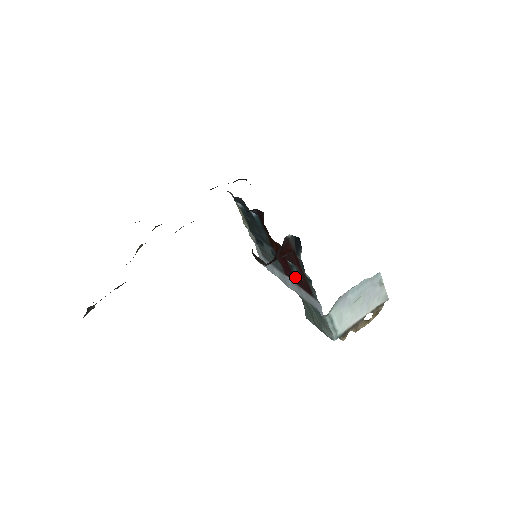
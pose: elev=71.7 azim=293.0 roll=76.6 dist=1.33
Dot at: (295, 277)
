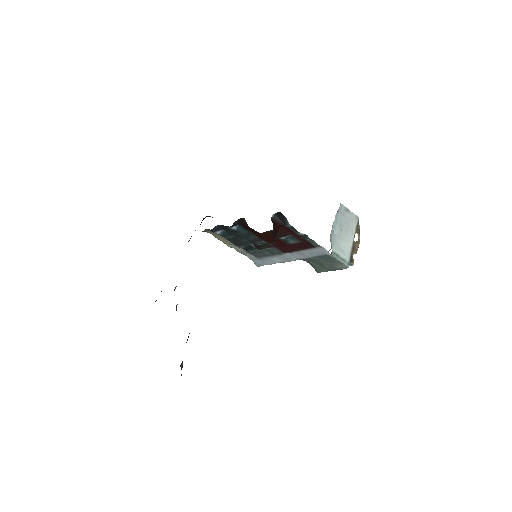
Dot at: (293, 246)
